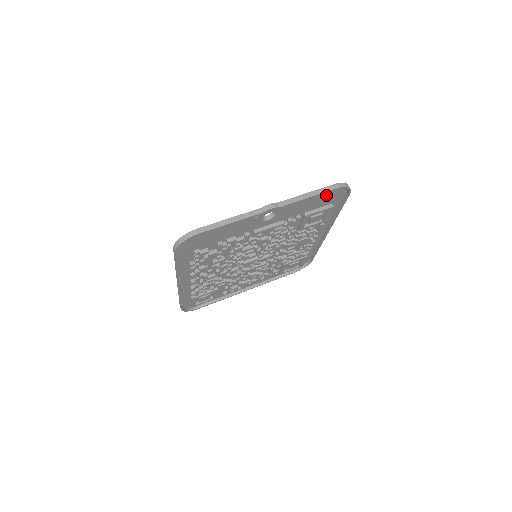
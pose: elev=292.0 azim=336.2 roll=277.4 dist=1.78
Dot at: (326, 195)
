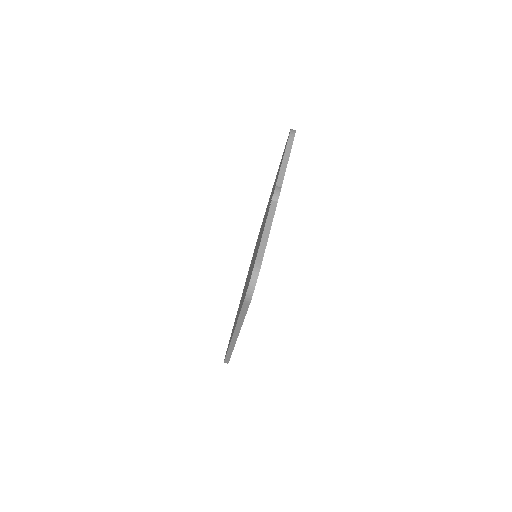
Dot at: occluded
